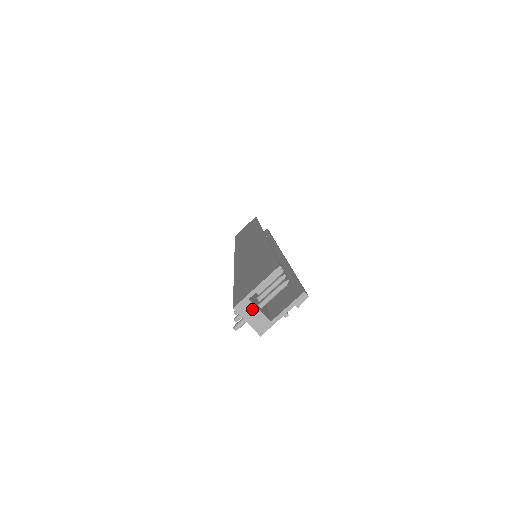
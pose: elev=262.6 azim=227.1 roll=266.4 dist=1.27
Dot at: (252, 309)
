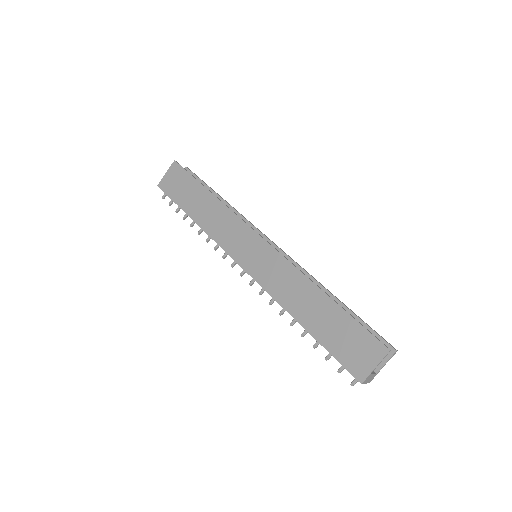
Dot at: (370, 377)
